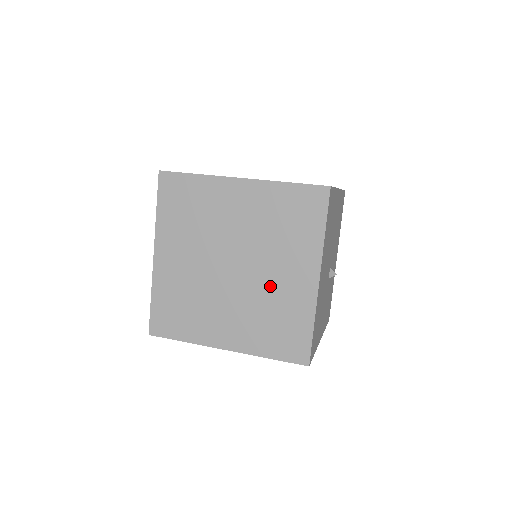
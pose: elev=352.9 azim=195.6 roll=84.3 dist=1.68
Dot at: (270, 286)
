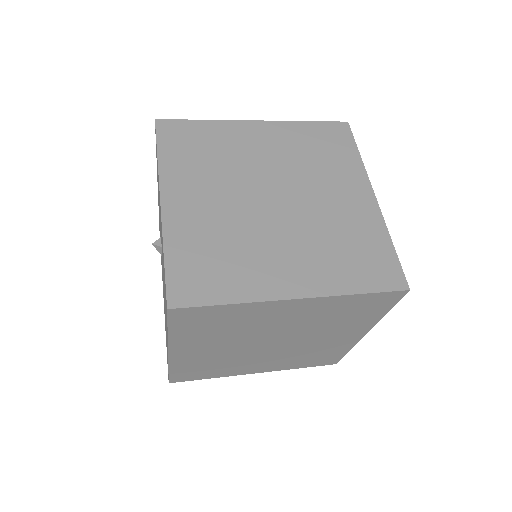
Dot at: (326, 211)
